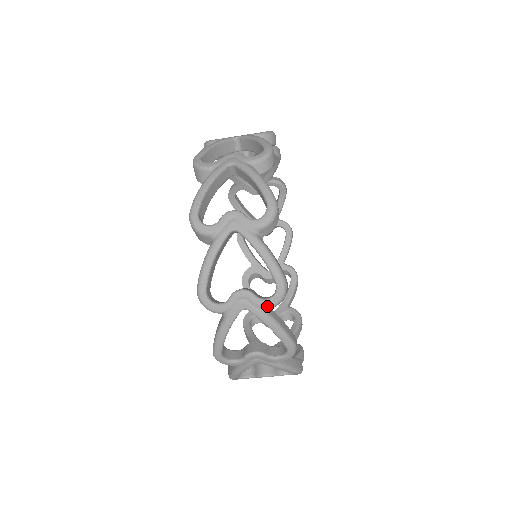
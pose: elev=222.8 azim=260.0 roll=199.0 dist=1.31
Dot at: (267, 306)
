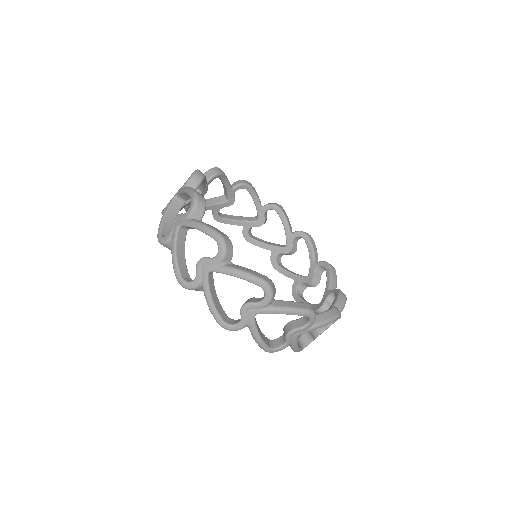
Dot at: (310, 326)
